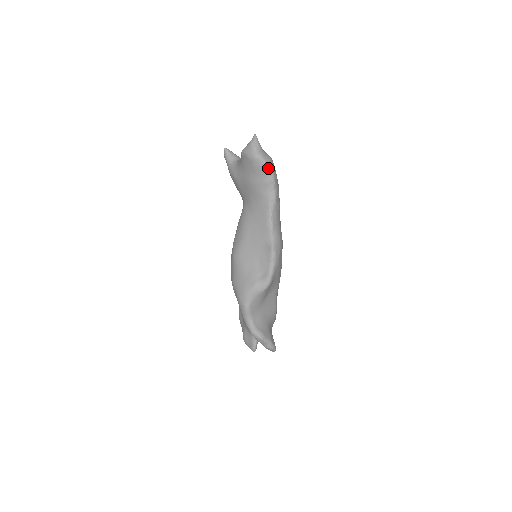
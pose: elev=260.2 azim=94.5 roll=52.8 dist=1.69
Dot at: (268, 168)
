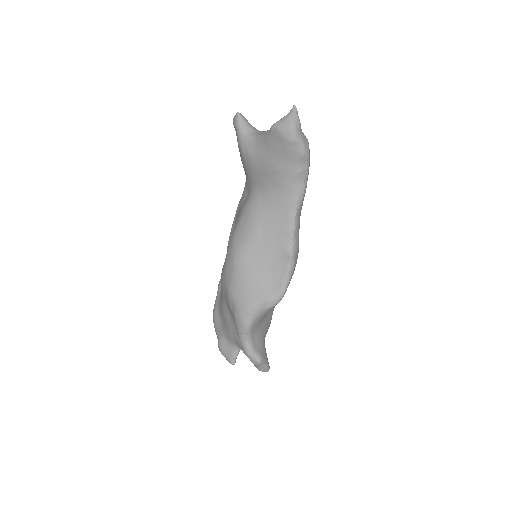
Dot at: (305, 155)
